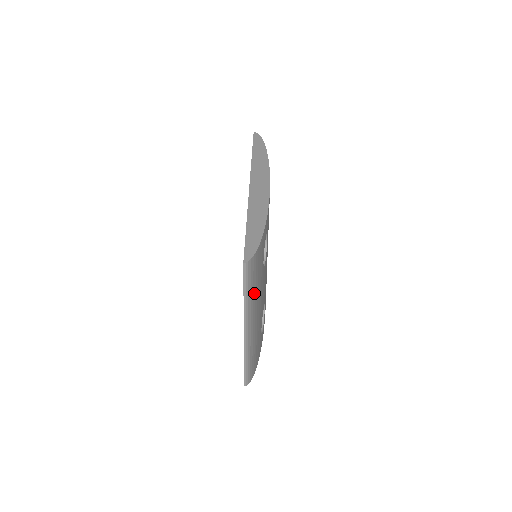
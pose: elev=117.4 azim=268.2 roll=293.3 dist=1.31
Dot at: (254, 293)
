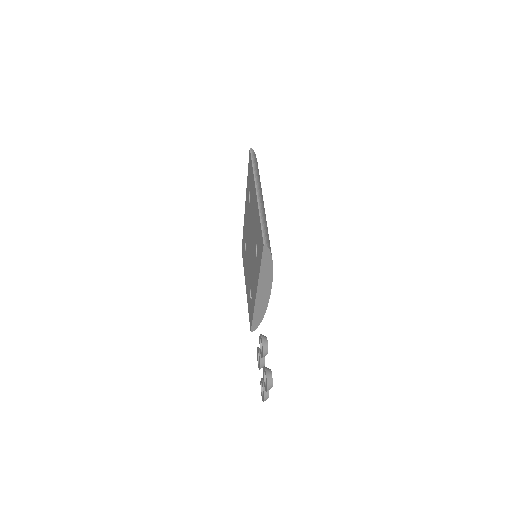
Dot at: (259, 177)
